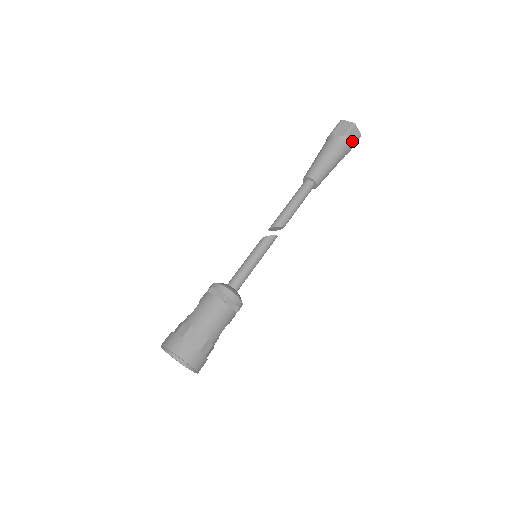
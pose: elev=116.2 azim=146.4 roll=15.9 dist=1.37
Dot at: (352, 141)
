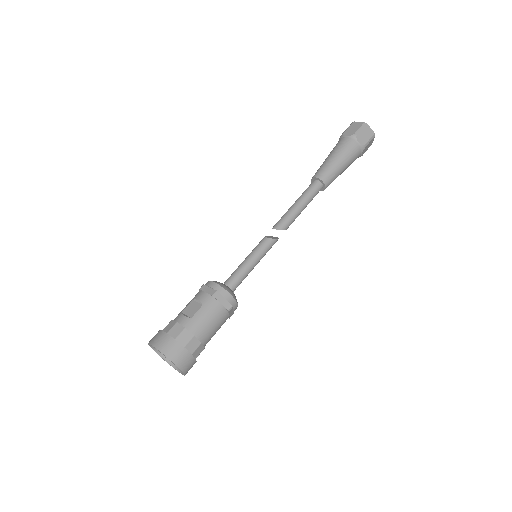
Dot at: (365, 151)
